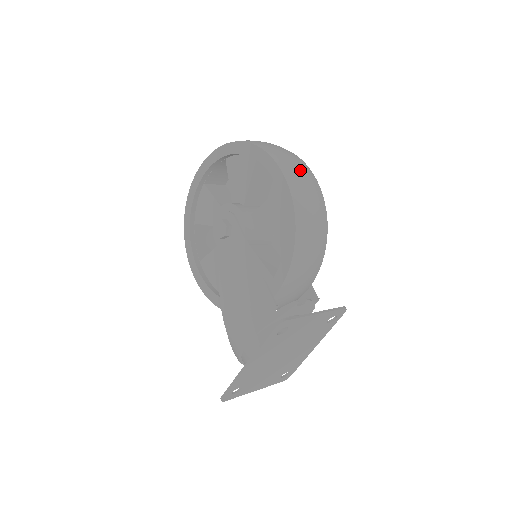
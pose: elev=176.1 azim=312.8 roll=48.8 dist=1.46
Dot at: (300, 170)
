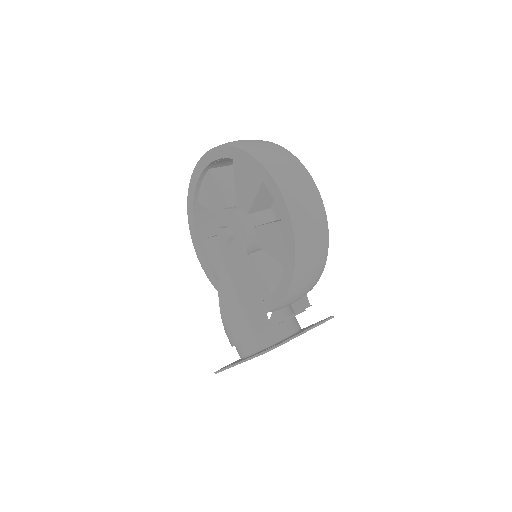
Dot at: (308, 202)
